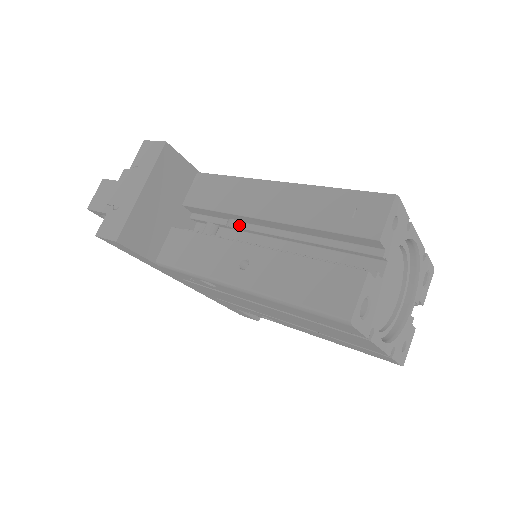
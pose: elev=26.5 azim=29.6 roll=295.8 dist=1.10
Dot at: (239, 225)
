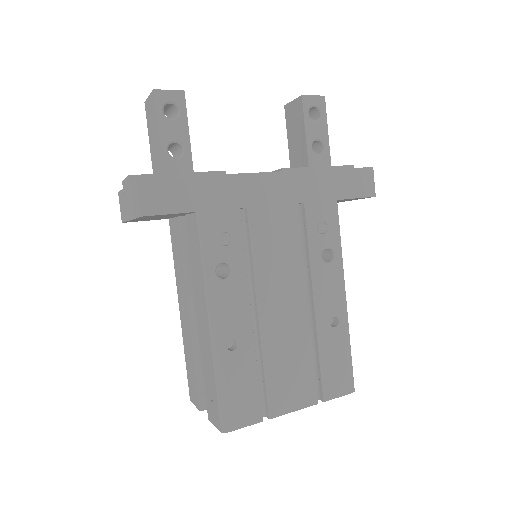
Dot at: occluded
